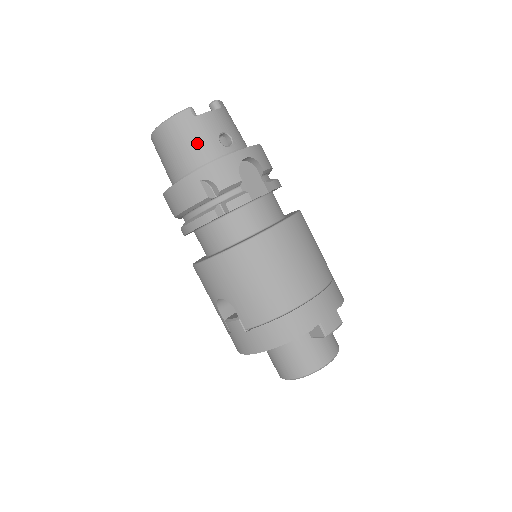
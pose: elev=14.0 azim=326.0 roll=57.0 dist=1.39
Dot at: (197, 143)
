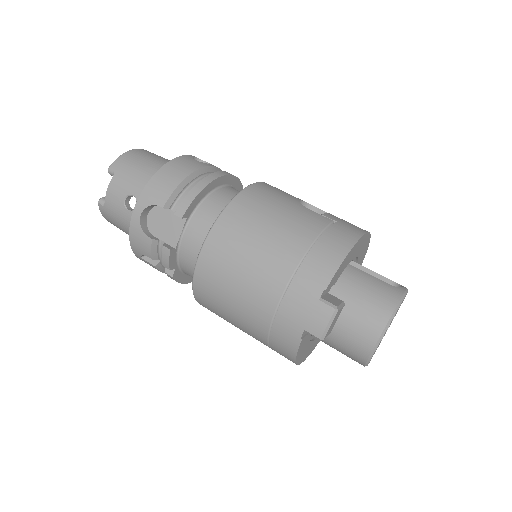
Dot at: (122, 225)
